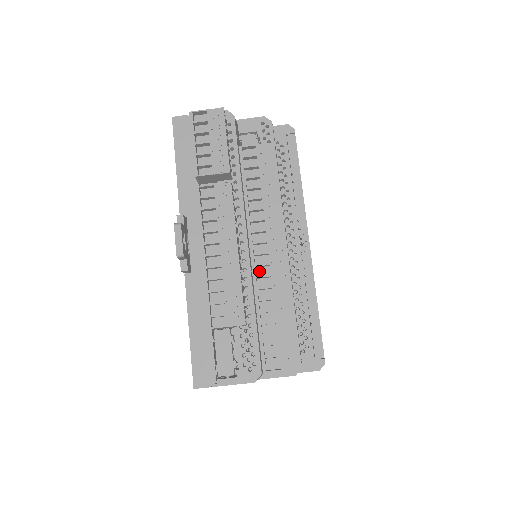
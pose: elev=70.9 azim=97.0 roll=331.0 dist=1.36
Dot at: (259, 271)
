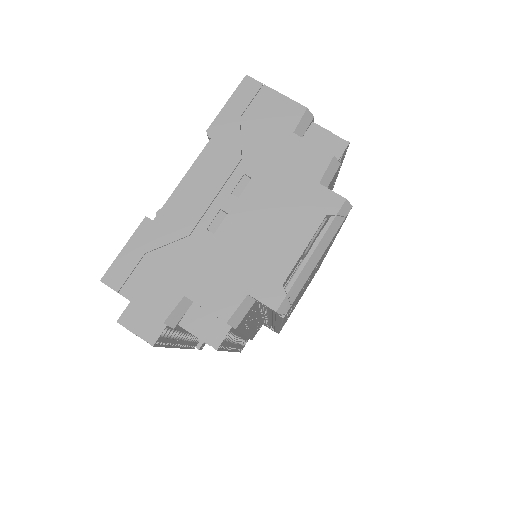
Dot at: occluded
